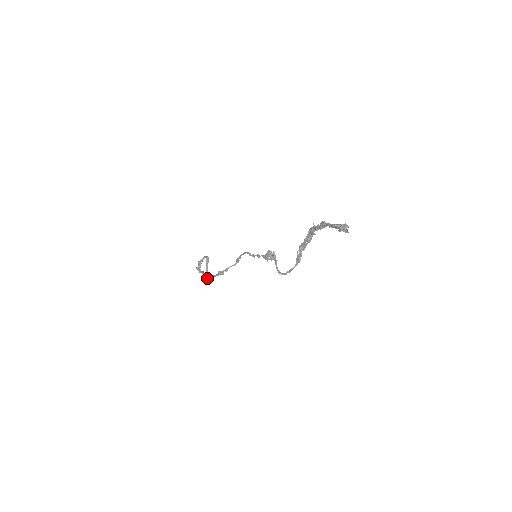
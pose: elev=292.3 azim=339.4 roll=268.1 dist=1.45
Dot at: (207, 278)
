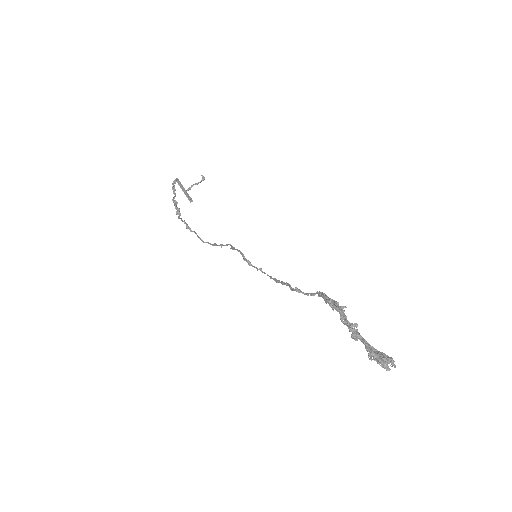
Dot at: (190, 199)
